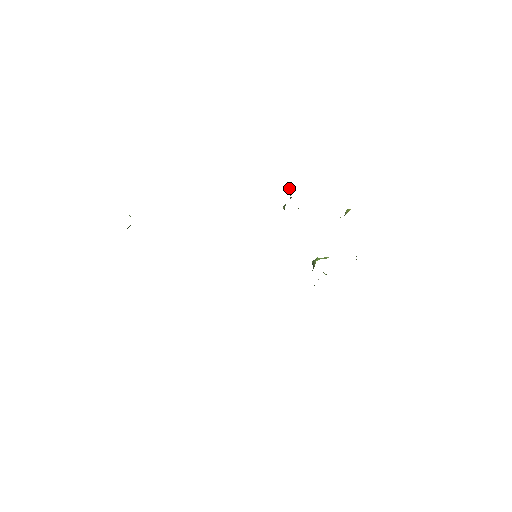
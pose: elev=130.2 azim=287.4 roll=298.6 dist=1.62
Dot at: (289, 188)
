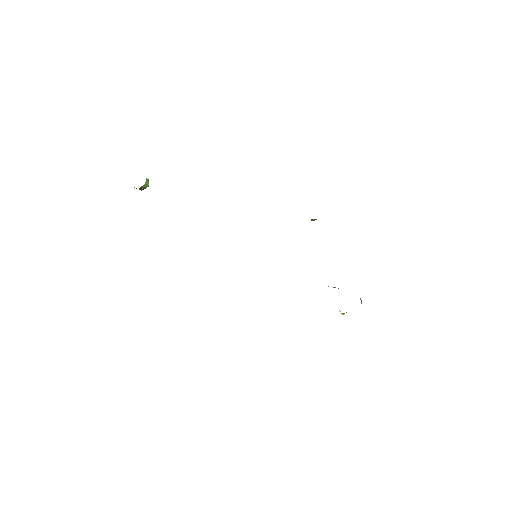
Dot at: occluded
